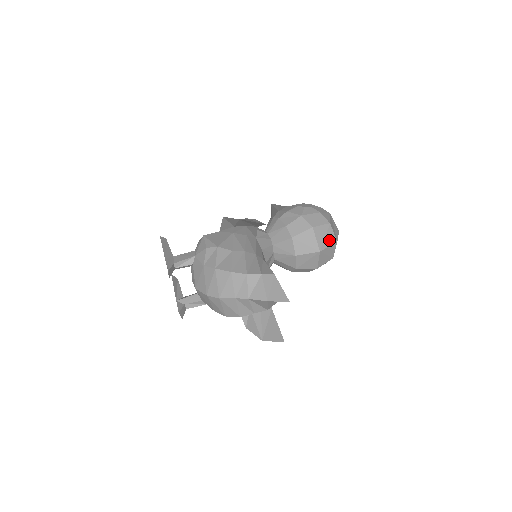
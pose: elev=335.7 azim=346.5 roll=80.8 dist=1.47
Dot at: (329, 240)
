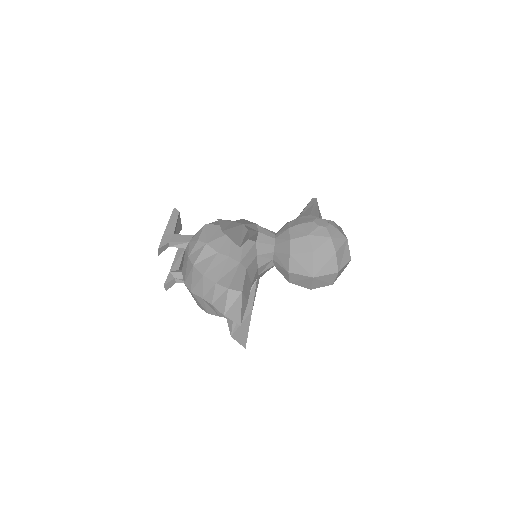
Dot at: (329, 269)
